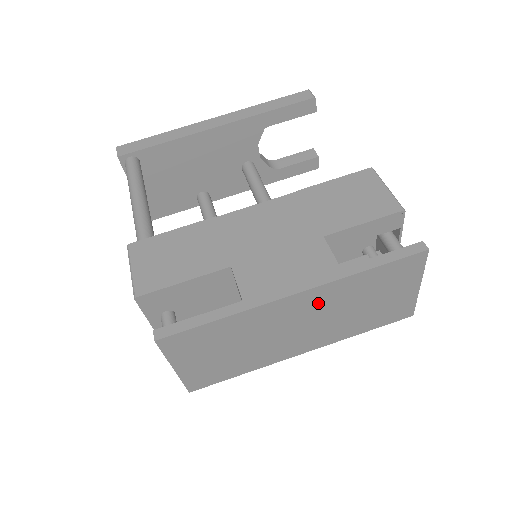
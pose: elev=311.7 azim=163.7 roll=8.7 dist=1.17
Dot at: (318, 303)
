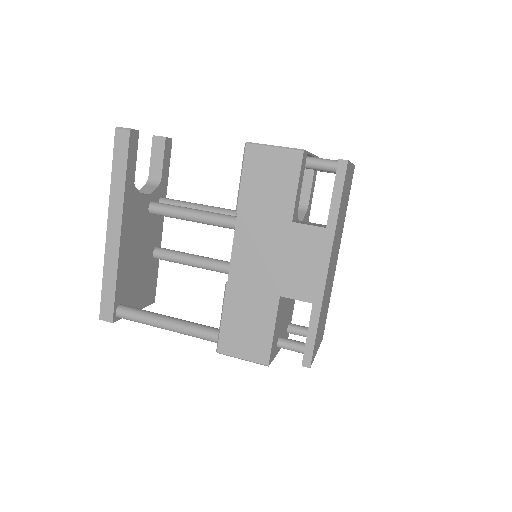
Dot at: (334, 249)
